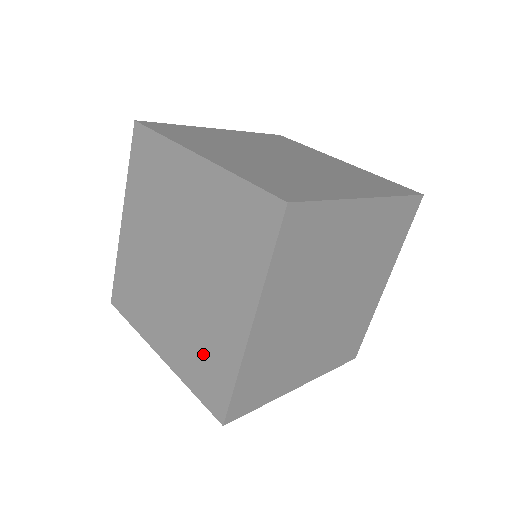
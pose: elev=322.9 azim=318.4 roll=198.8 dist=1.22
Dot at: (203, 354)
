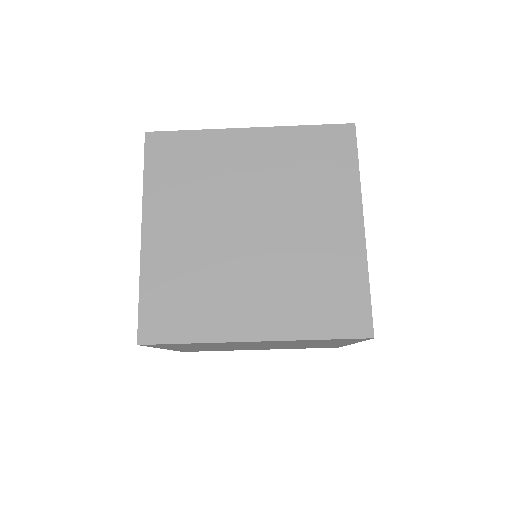
Dot at: occluded
